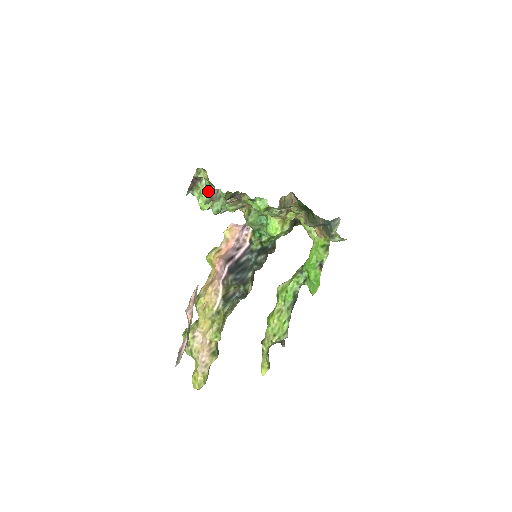
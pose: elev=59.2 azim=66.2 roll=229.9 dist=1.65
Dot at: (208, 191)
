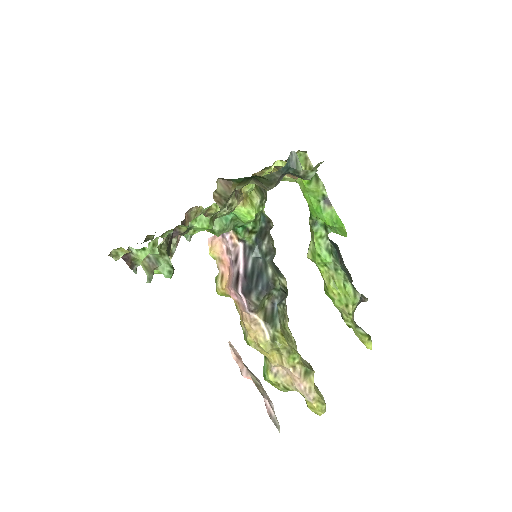
Dot at: (146, 255)
